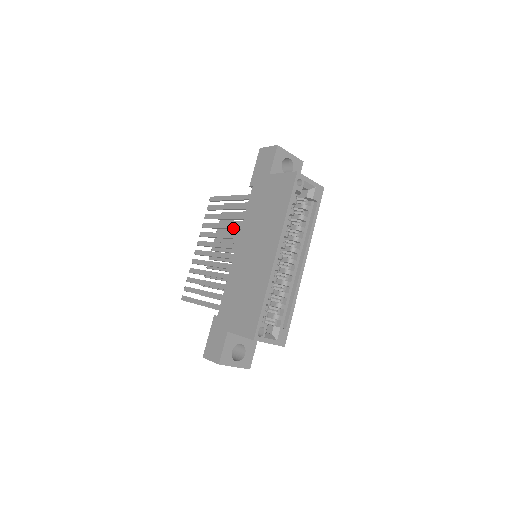
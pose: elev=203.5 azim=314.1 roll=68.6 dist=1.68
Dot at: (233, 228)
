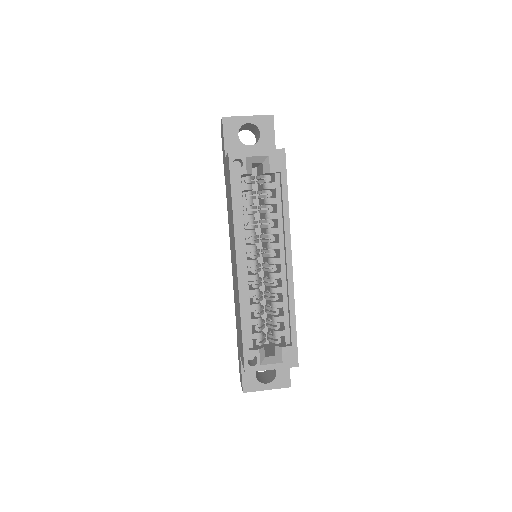
Dot at: occluded
